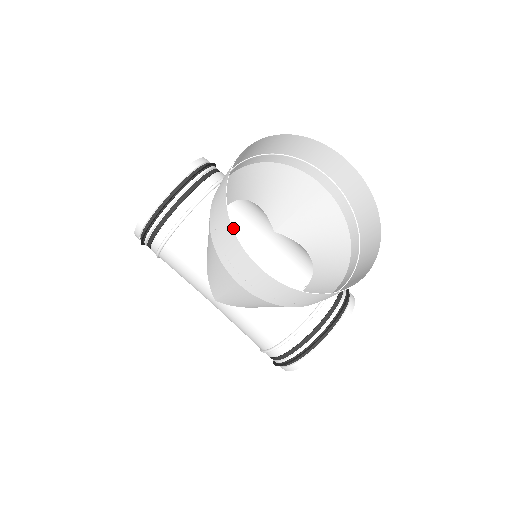
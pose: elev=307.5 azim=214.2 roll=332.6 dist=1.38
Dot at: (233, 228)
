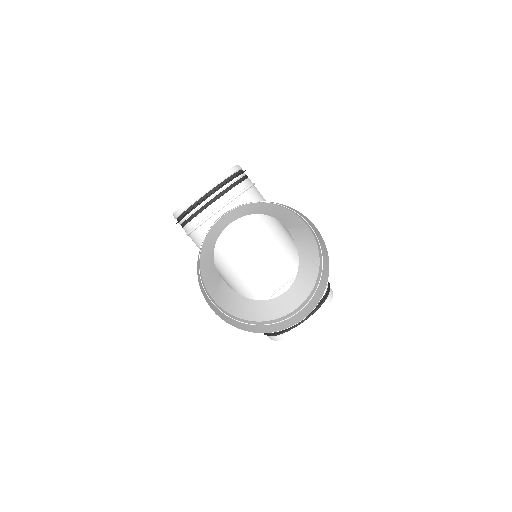
Dot at: occluded
